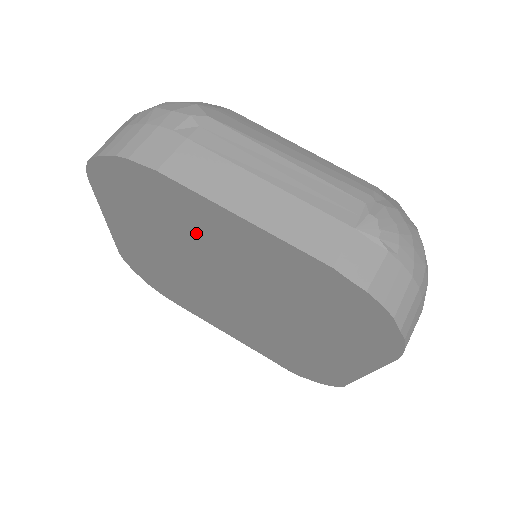
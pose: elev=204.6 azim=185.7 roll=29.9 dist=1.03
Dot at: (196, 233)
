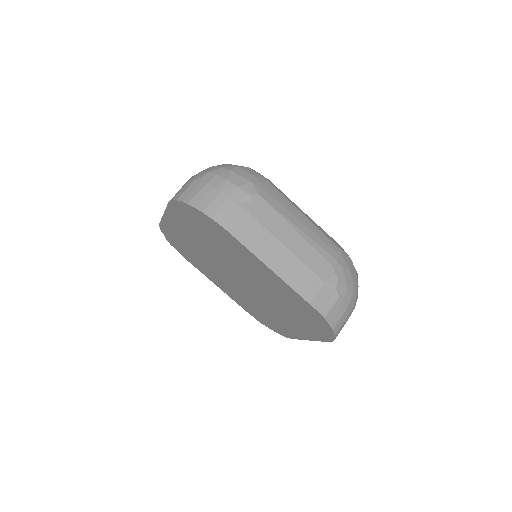
Dot at: (232, 254)
